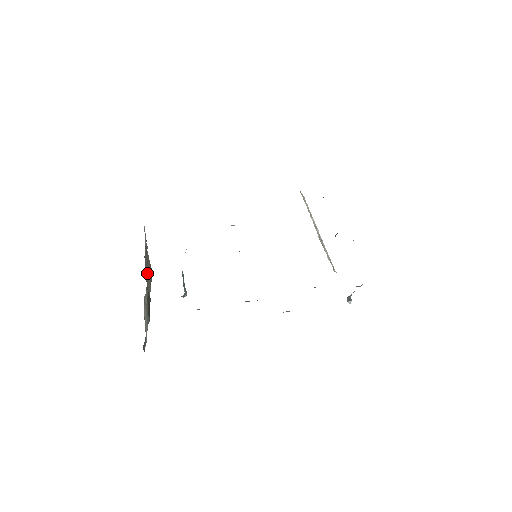
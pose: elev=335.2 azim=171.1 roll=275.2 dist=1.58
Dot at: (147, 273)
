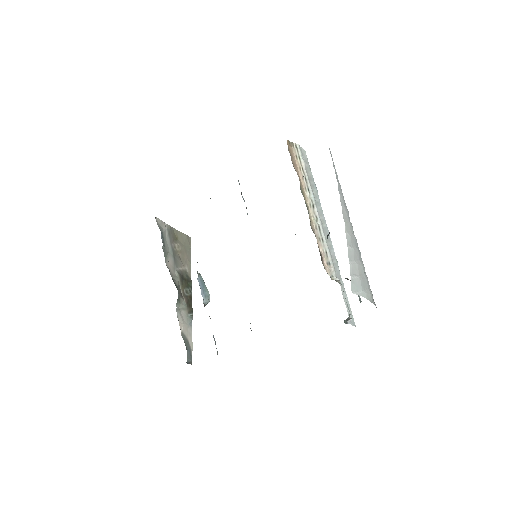
Dot at: (179, 259)
